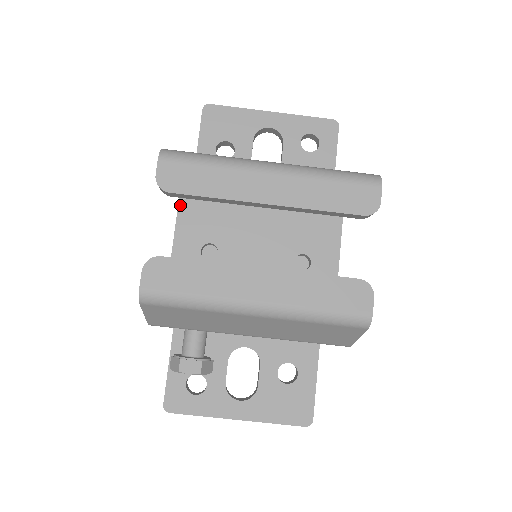
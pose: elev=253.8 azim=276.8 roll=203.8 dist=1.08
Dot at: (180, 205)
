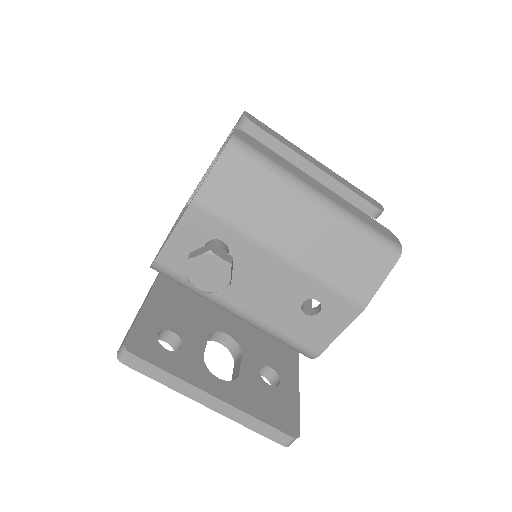
Dot at: (184, 211)
